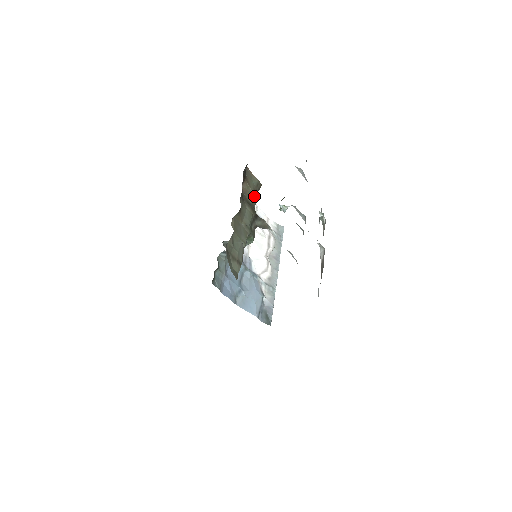
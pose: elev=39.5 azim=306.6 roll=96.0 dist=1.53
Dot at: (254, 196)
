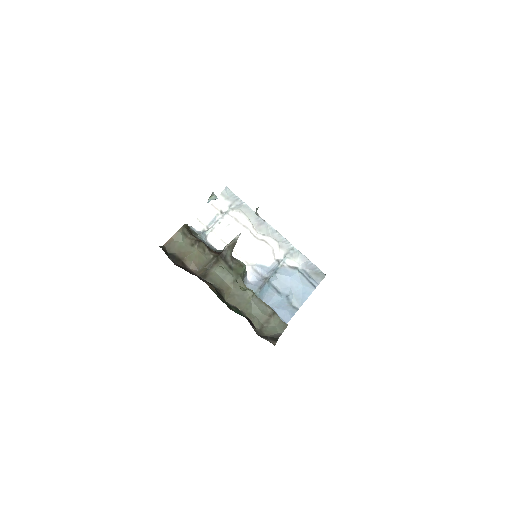
Dot at: (199, 248)
